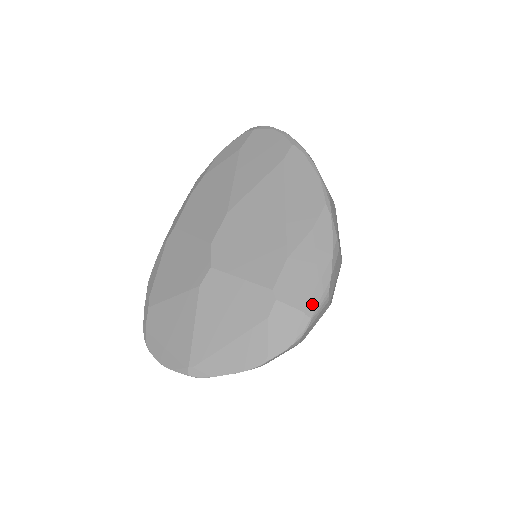
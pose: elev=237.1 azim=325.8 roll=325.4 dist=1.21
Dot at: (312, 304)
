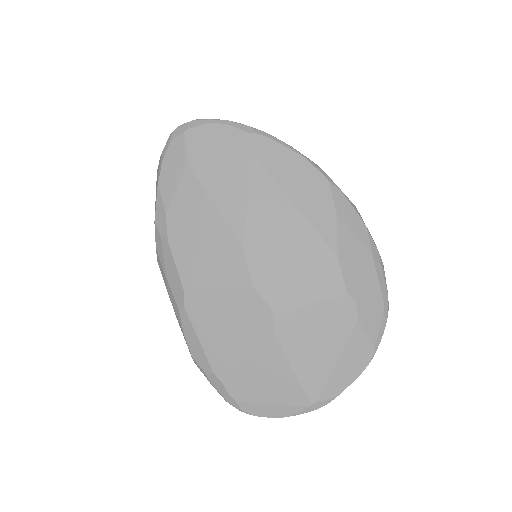
Dot at: (381, 282)
